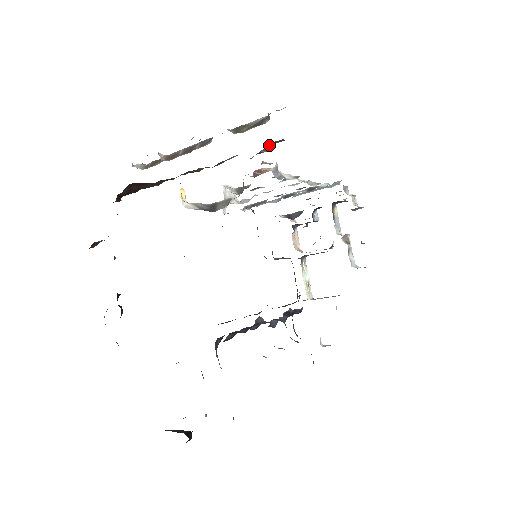
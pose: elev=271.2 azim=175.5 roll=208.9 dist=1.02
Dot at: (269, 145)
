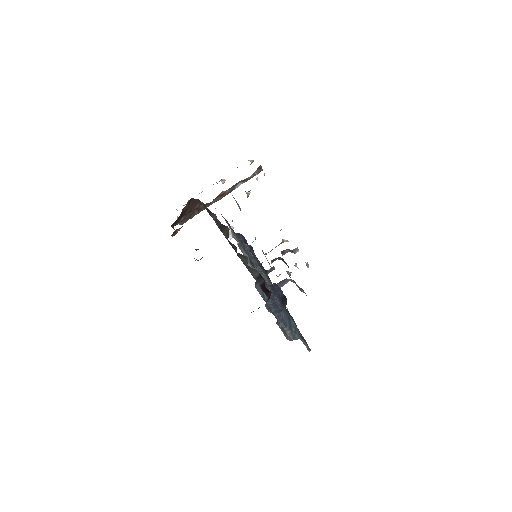
Dot at: (257, 170)
